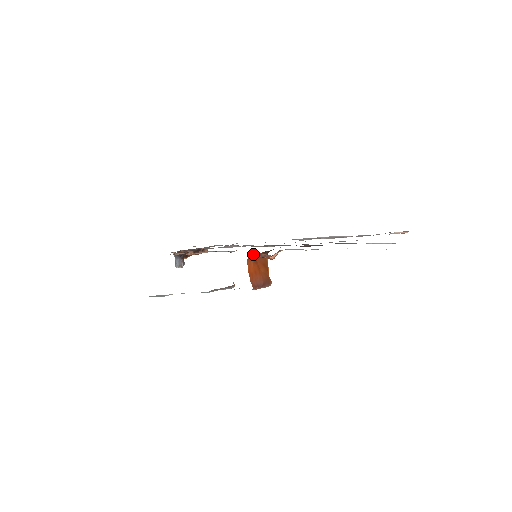
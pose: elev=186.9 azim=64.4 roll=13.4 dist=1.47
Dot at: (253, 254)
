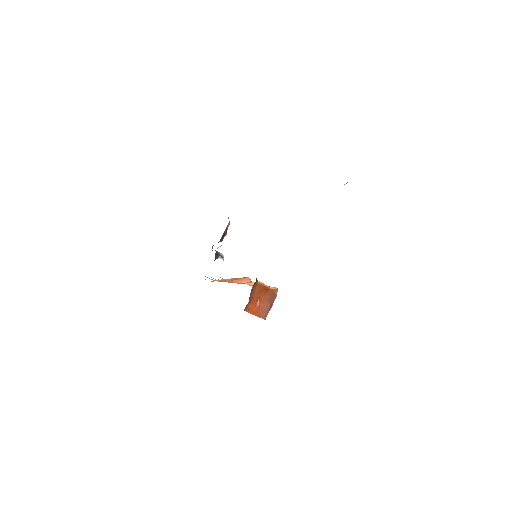
Dot at: occluded
